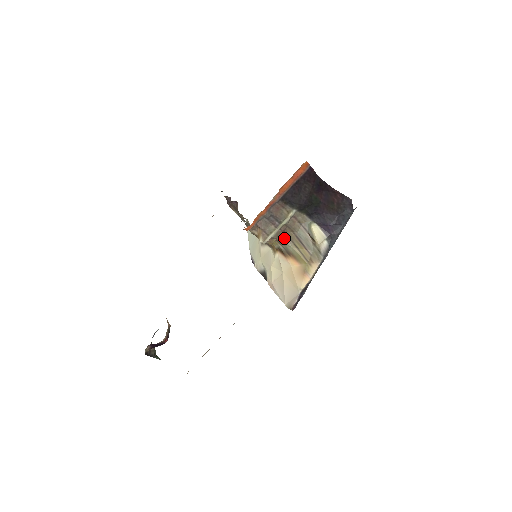
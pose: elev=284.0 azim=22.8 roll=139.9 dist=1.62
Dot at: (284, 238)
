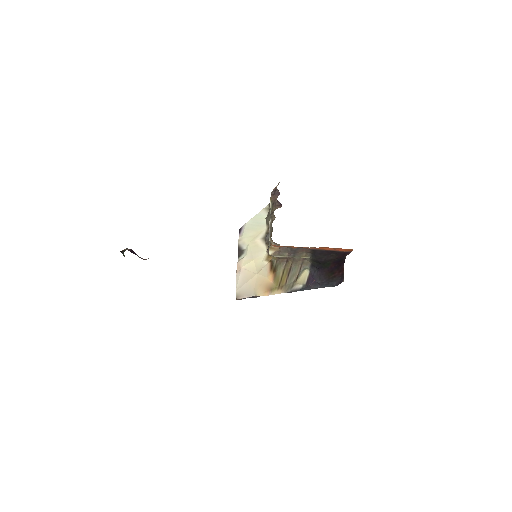
Dot at: (283, 261)
